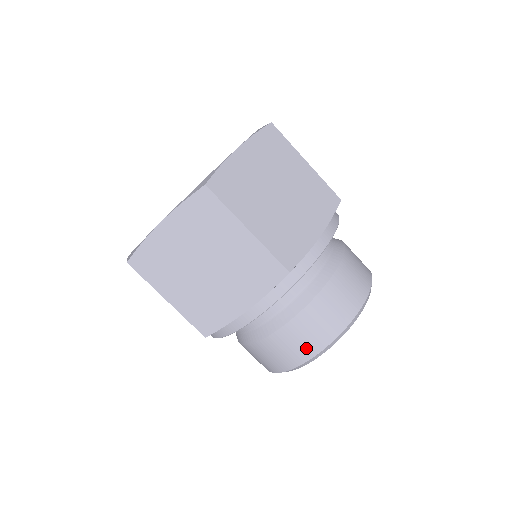
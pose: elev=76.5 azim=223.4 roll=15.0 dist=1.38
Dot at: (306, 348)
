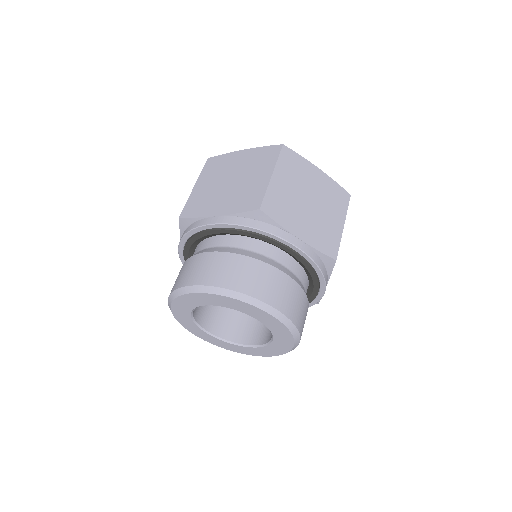
Dot at: (279, 299)
